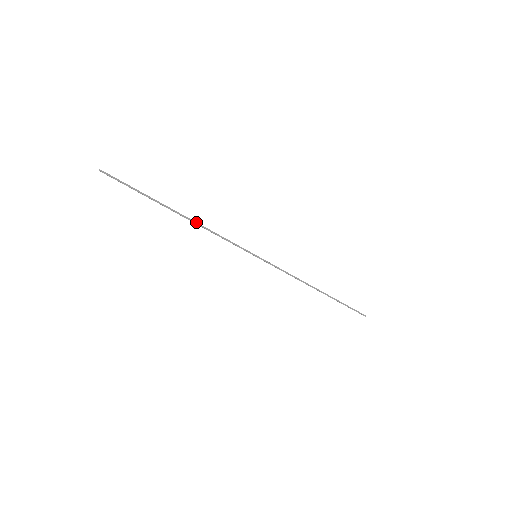
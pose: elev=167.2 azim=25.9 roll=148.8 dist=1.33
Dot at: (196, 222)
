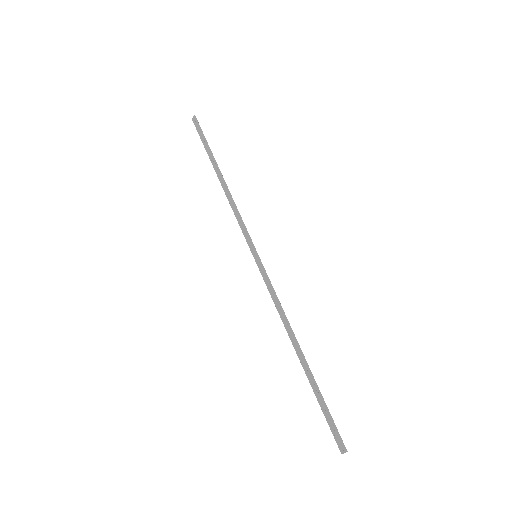
Dot at: occluded
